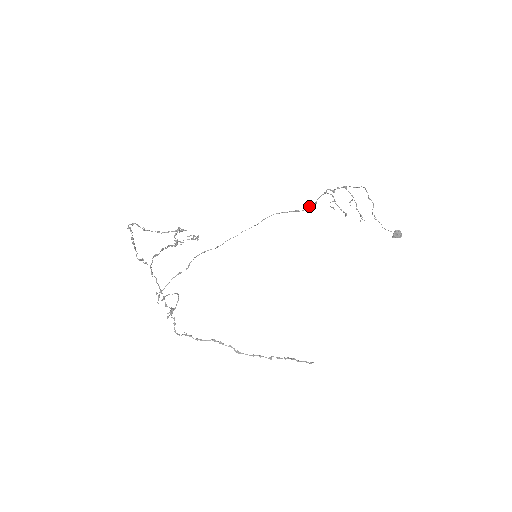
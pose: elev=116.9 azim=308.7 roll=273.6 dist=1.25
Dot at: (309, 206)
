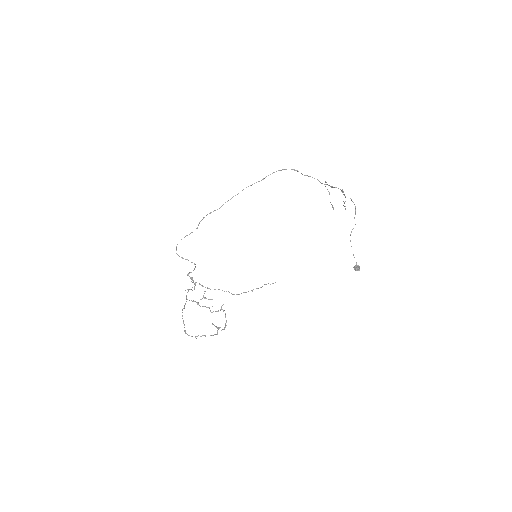
Dot at: (308, 176)
